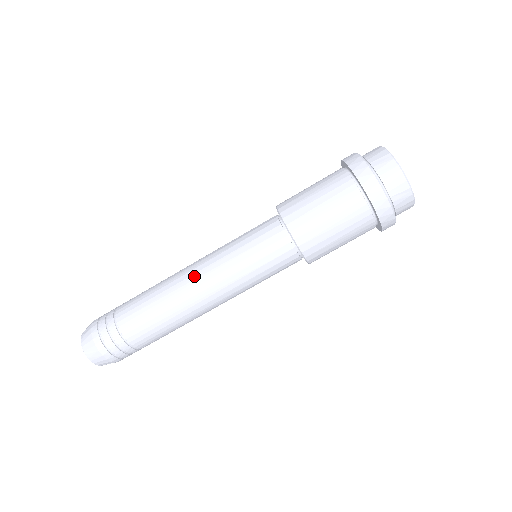
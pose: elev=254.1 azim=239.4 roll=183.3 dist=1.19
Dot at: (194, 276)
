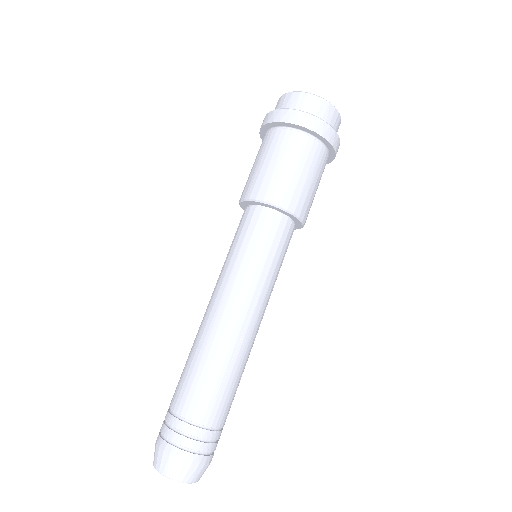
Dot at: (233, 315)
